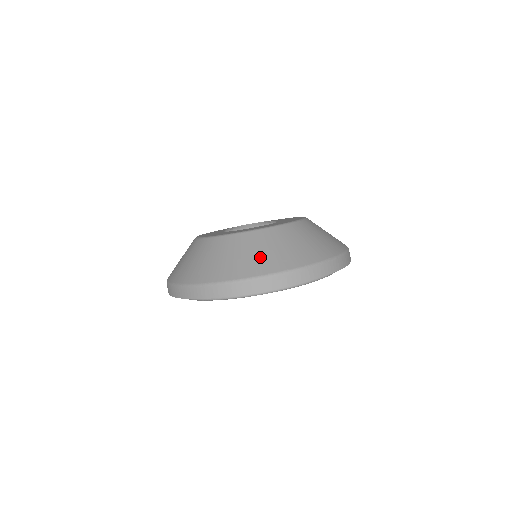
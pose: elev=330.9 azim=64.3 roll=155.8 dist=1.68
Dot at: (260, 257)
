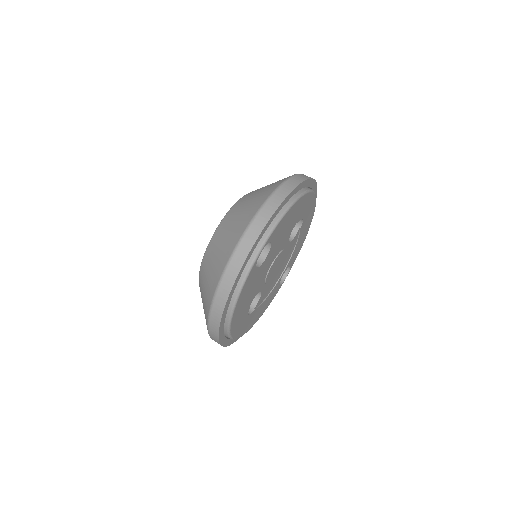
Dot at: occluded
